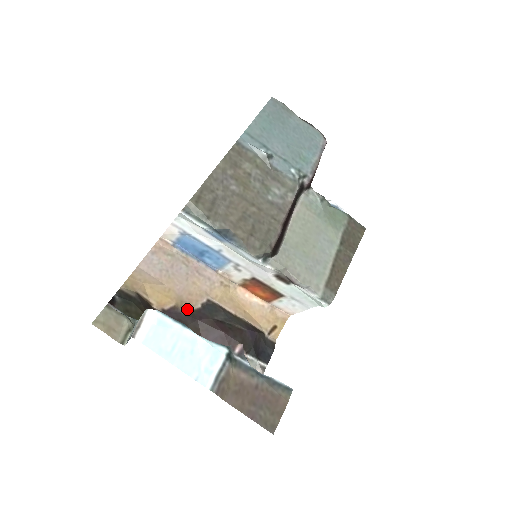
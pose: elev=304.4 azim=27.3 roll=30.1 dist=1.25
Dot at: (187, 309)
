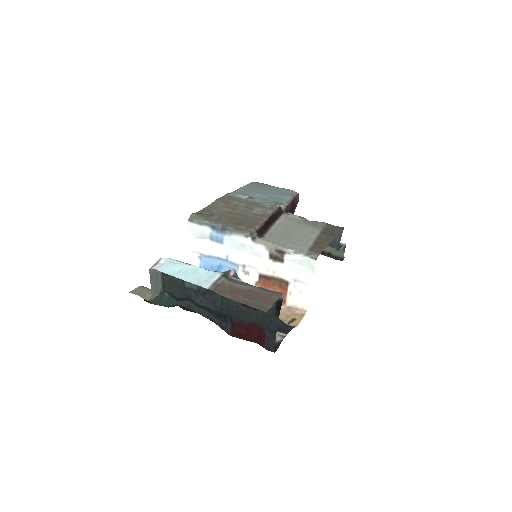
Dot at: occluded
